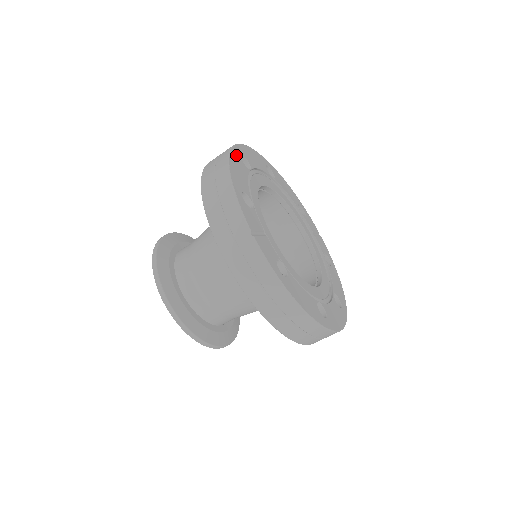
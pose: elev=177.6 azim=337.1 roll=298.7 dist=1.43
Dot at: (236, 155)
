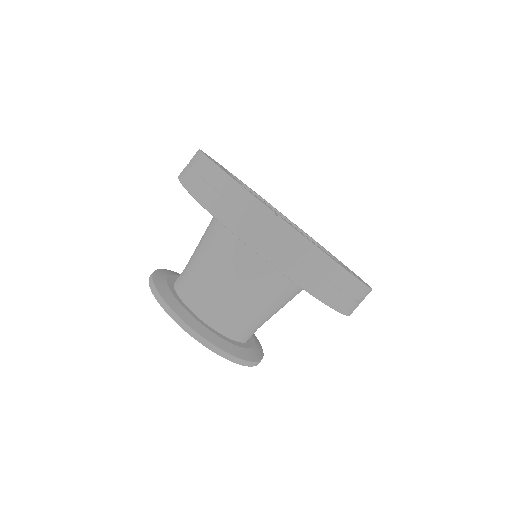
Dot at: occluded
